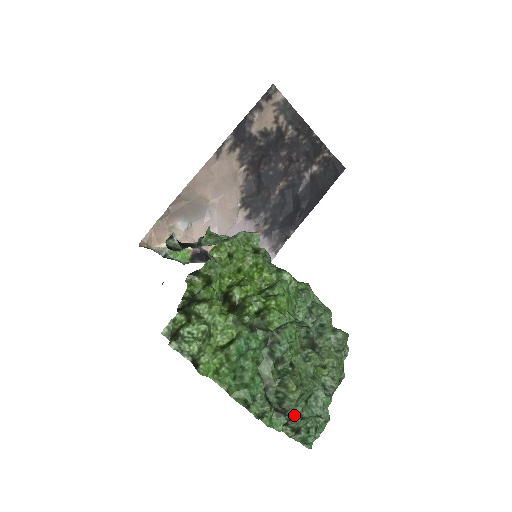
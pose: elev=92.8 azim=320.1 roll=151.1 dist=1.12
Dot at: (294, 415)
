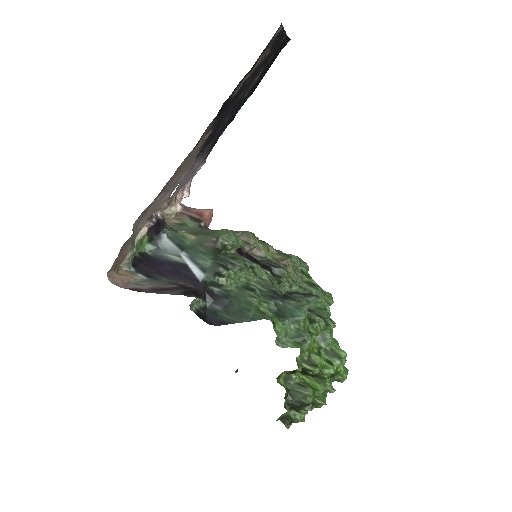
Dot at: occluded
